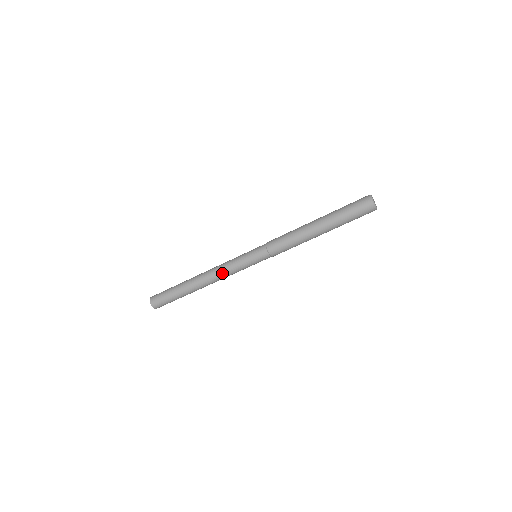
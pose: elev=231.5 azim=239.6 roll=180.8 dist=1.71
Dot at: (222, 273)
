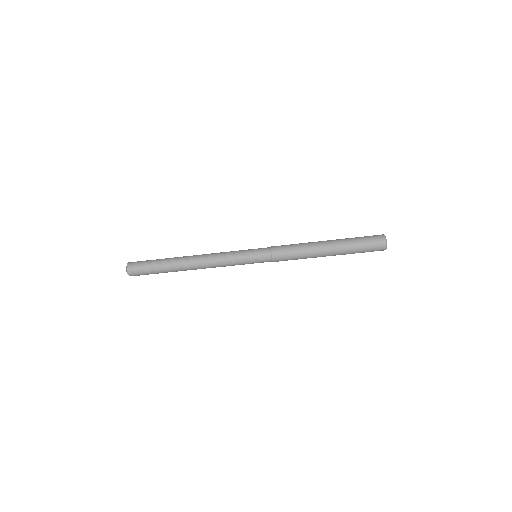
Dot at: (216, 257)
